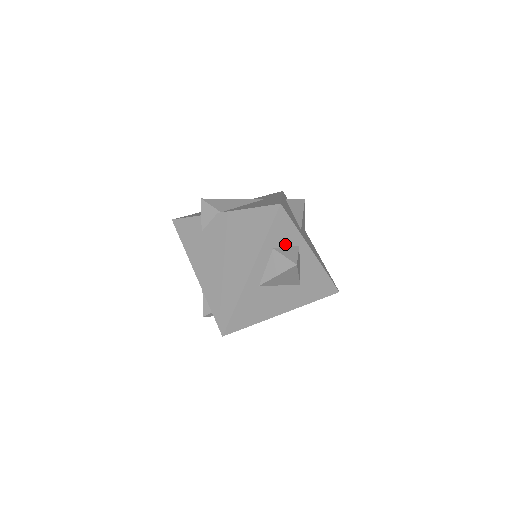
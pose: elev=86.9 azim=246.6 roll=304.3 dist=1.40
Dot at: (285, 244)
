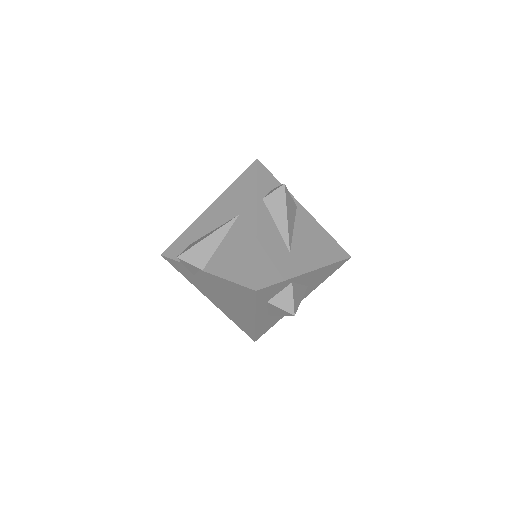
Dot at: (277, 292)
